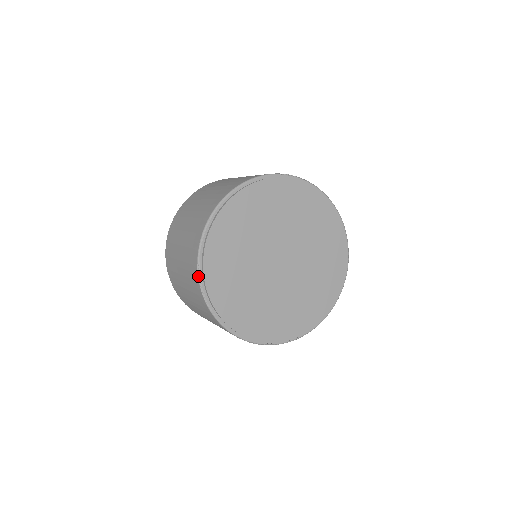
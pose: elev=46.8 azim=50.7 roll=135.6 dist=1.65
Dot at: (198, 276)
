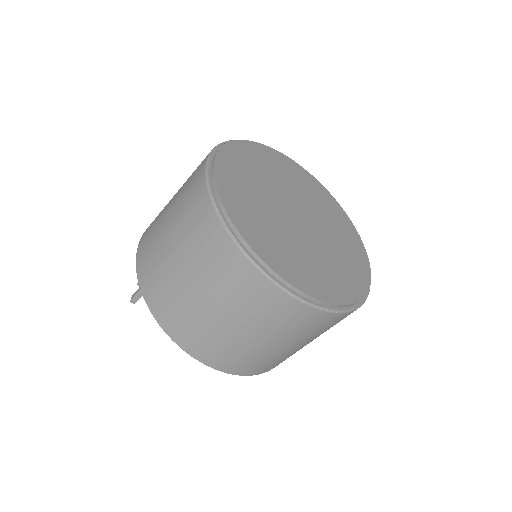
Dot at: (215, 209)
